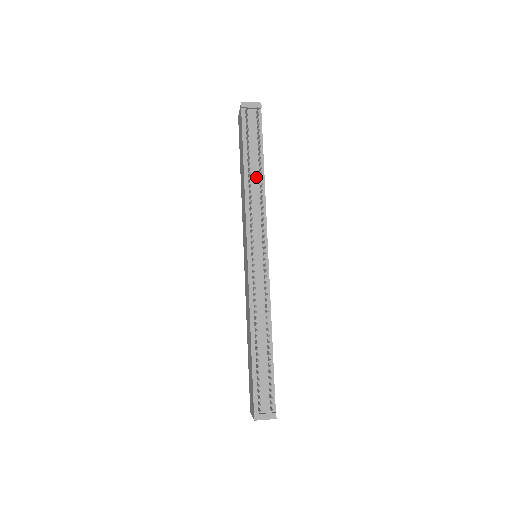
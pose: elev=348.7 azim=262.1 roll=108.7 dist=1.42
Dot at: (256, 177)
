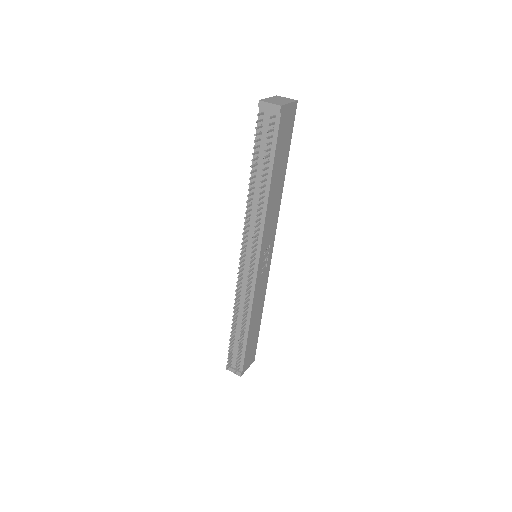
Dot at: (261, 190)
